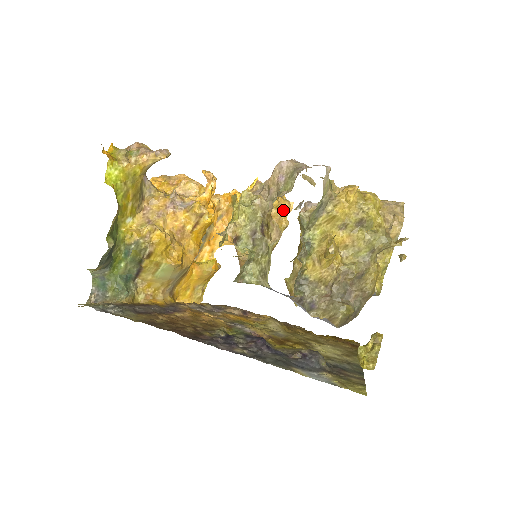
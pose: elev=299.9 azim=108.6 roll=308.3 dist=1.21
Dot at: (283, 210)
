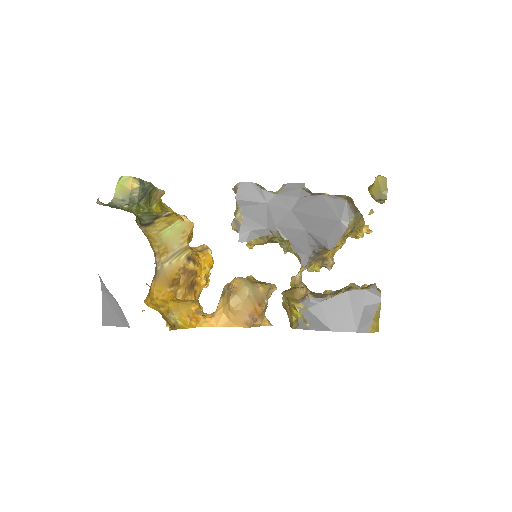
Dot at: occluded
